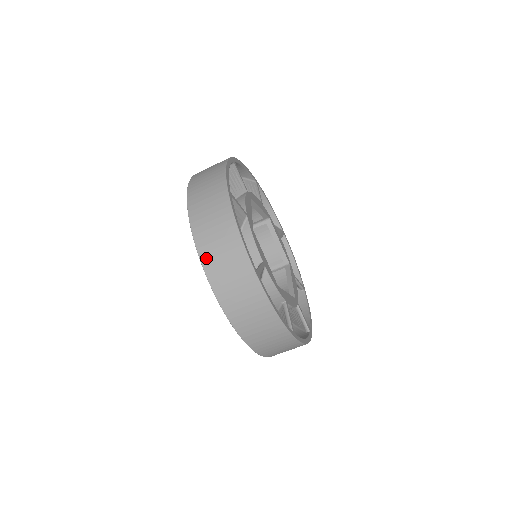
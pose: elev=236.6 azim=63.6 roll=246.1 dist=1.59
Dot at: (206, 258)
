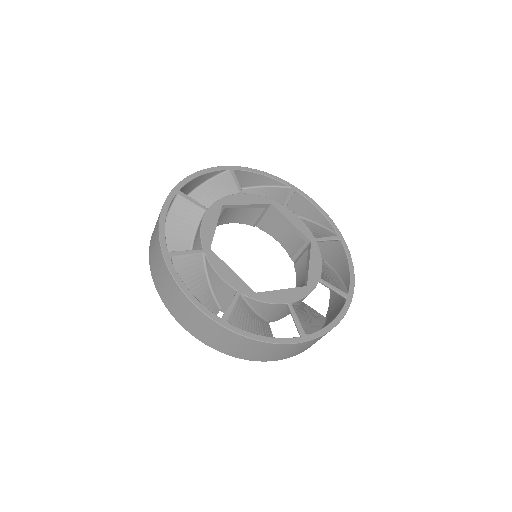
Dot at: (261, 359)
